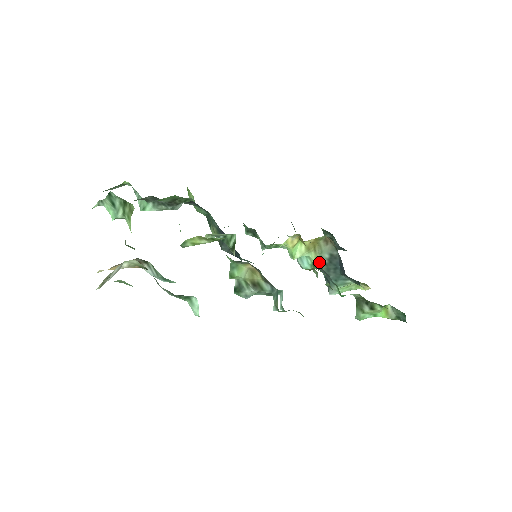
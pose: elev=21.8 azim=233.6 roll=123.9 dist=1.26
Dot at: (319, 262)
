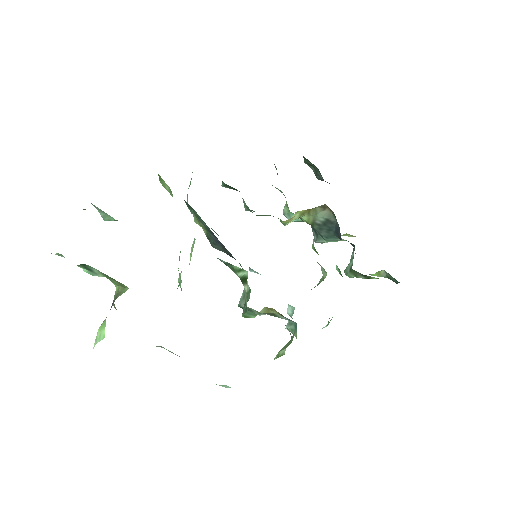
Dot at: (311, 222)
